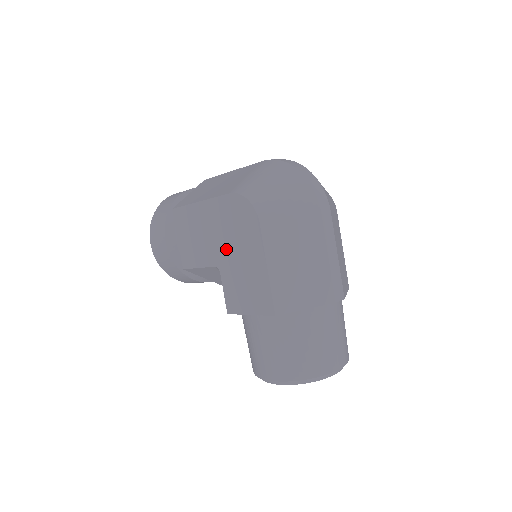
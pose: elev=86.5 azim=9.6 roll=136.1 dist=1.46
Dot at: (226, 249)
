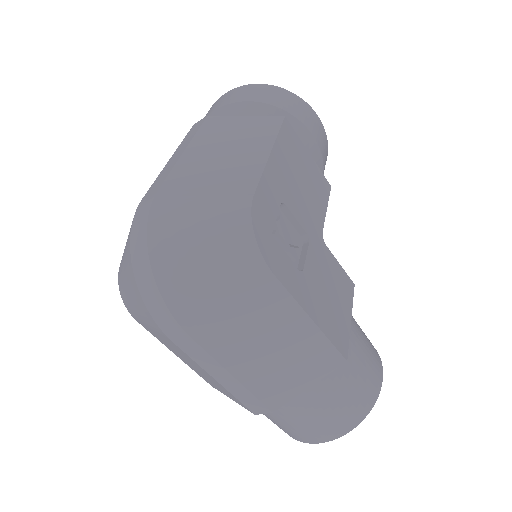
Dot at: occluded
